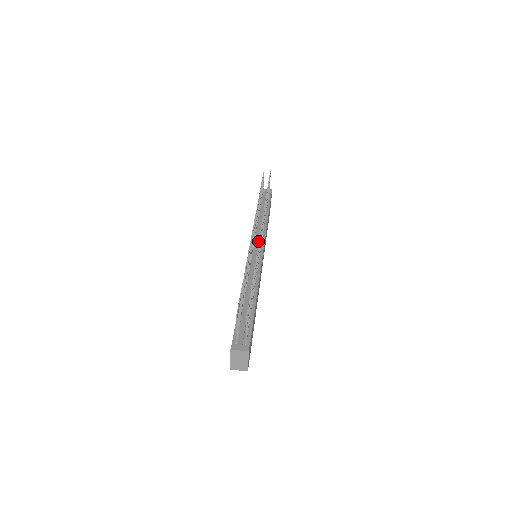
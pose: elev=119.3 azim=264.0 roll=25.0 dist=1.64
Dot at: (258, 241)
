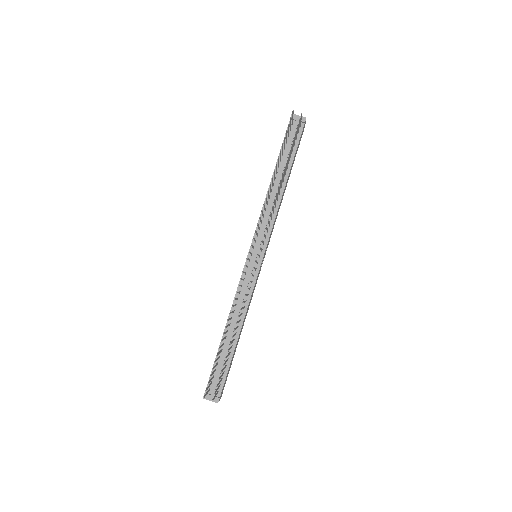
Dot at: (261, 239)
